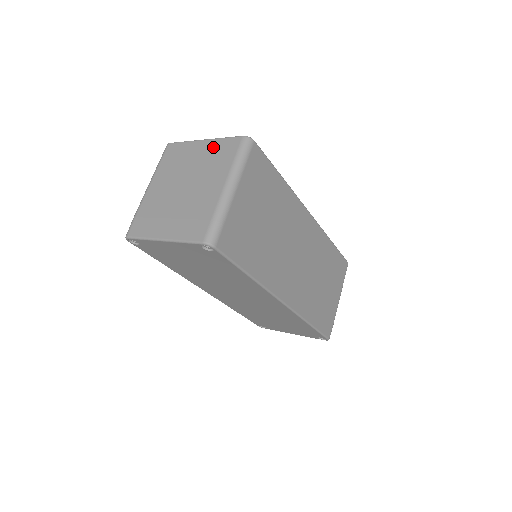
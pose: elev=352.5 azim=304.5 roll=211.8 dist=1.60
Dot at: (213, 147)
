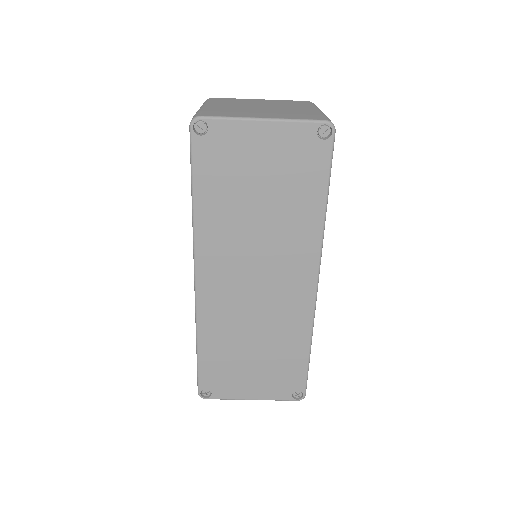
Dot at: (278, 101)
